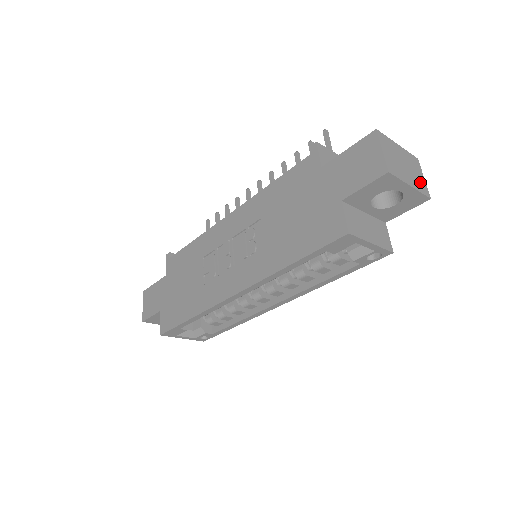
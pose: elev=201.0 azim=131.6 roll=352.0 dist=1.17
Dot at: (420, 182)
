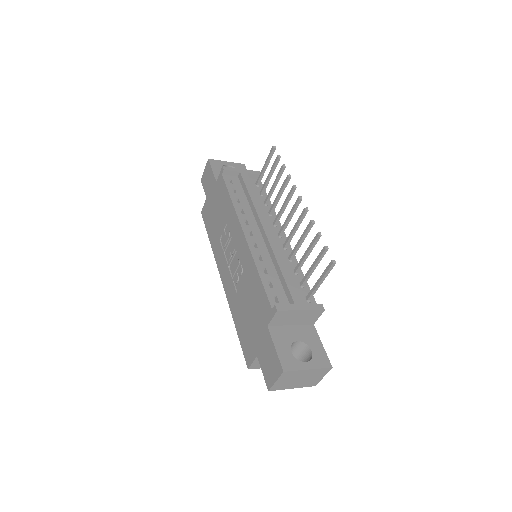
Dot at: (312, 382)
